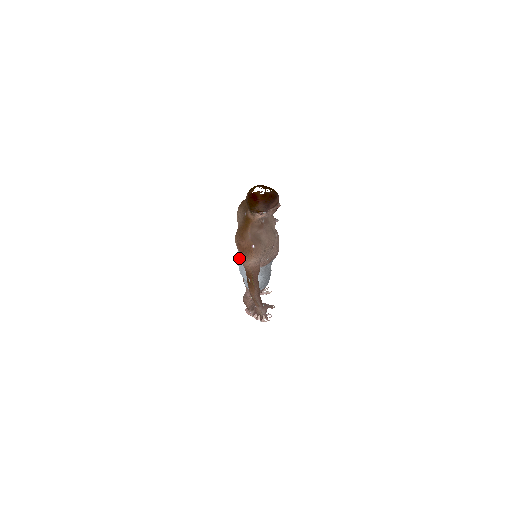
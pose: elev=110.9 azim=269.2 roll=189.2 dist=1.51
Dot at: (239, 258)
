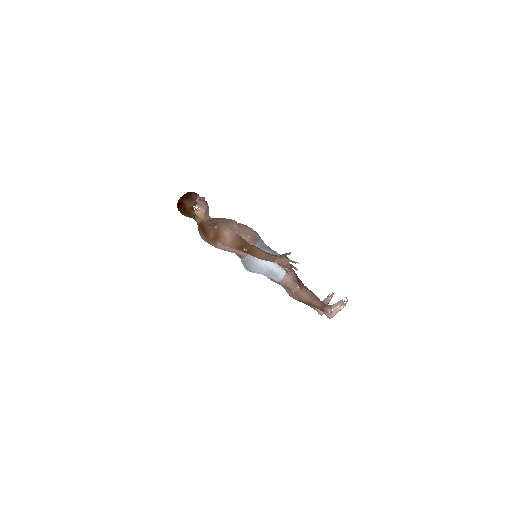
Dot at: (247, 267)
